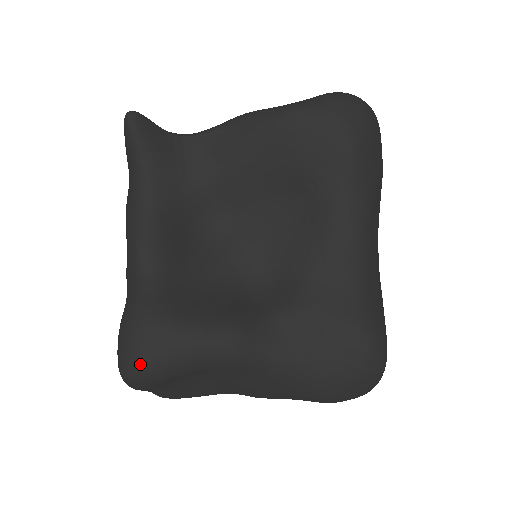
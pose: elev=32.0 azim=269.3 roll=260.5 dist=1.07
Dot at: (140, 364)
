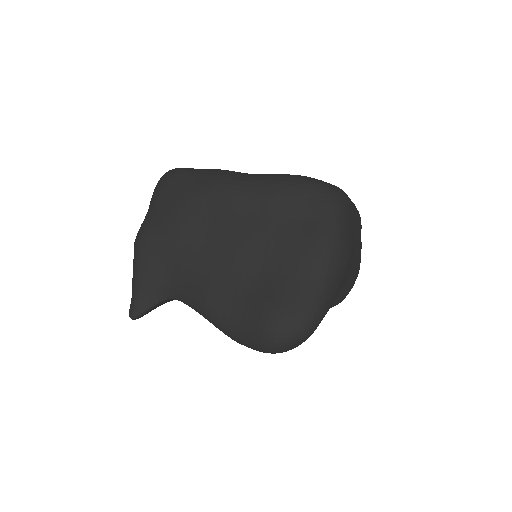
Dot at: occluded
